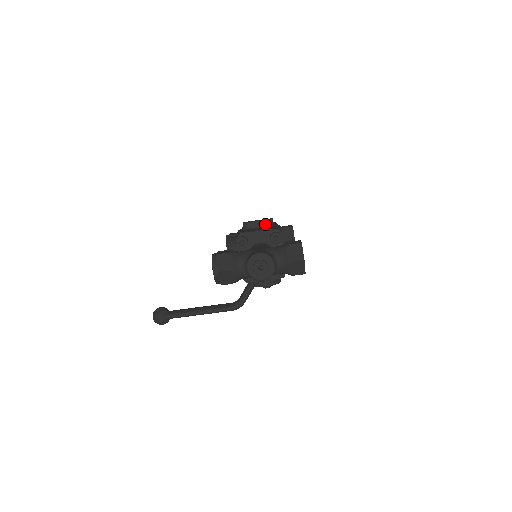
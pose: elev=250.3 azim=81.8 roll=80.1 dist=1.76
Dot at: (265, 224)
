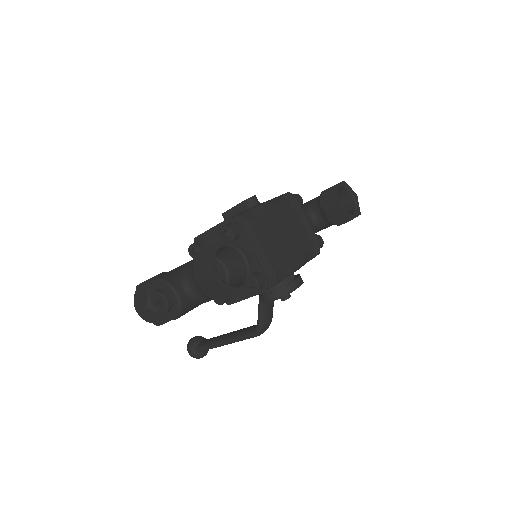
Dot at: (243, 208)
